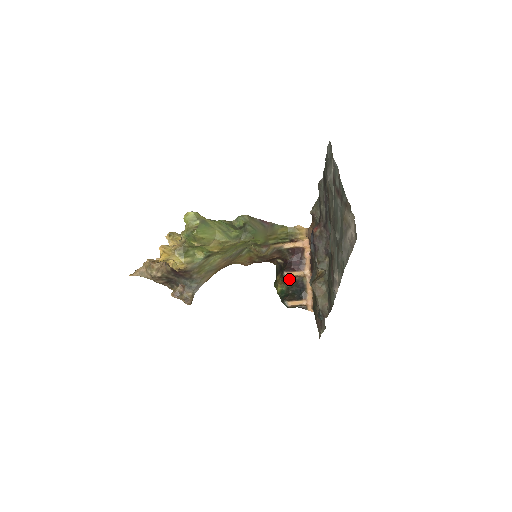
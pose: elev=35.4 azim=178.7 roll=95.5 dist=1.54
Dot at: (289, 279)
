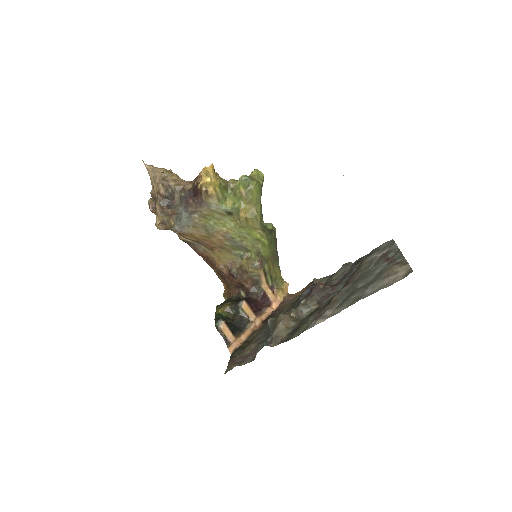
Dot at: (237, 312)
